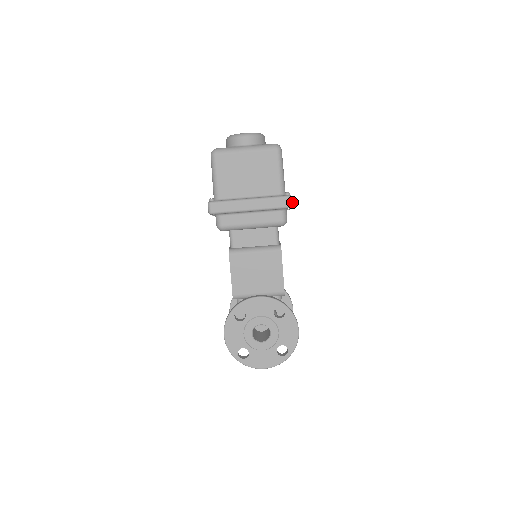
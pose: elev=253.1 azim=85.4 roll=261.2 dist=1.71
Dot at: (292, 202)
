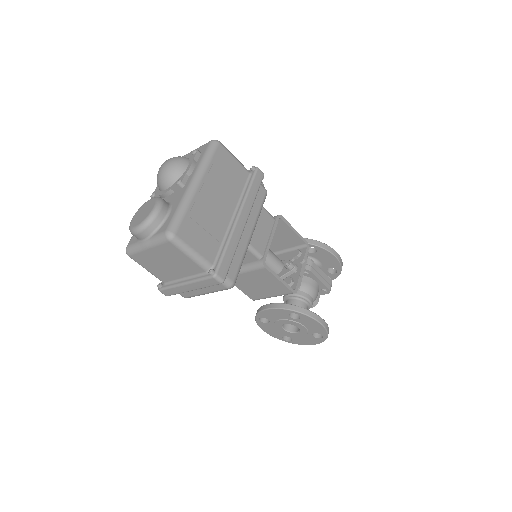
Dot at: (221, 278)
